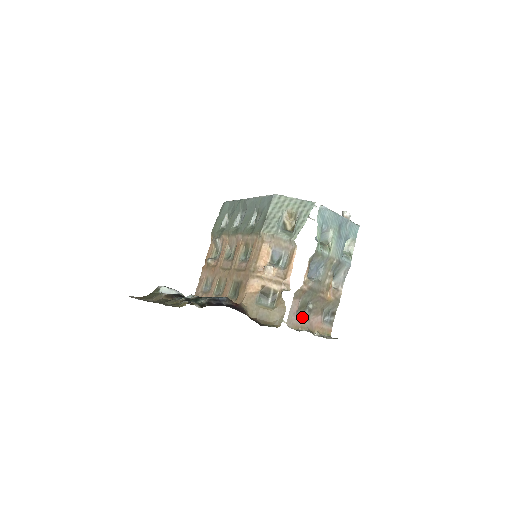
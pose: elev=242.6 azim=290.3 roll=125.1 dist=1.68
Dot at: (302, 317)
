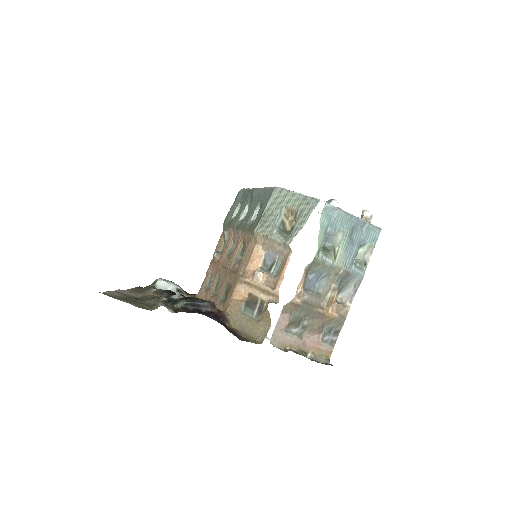
Dot at: (293, 334)
